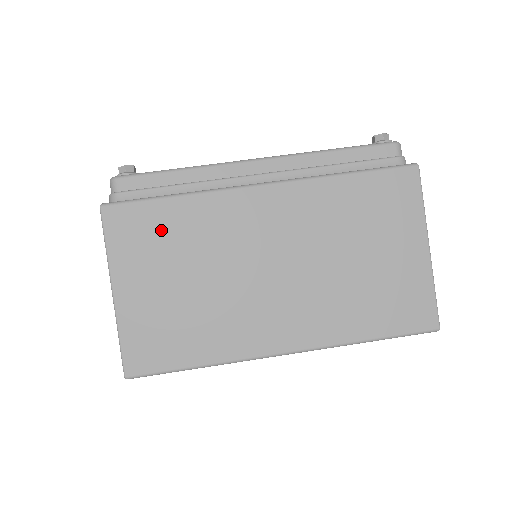
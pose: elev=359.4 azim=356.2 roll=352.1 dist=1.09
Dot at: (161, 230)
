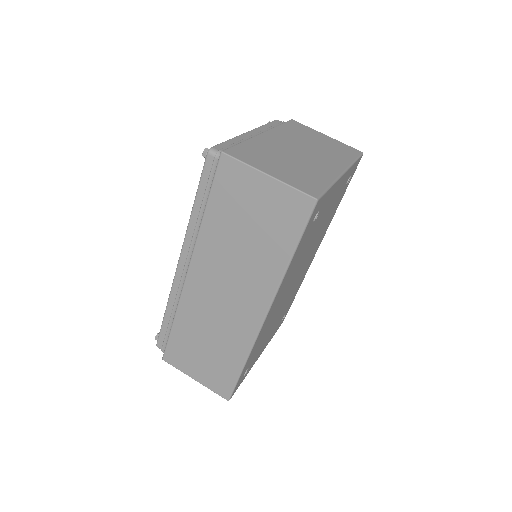
Dot at: (253, 152)
